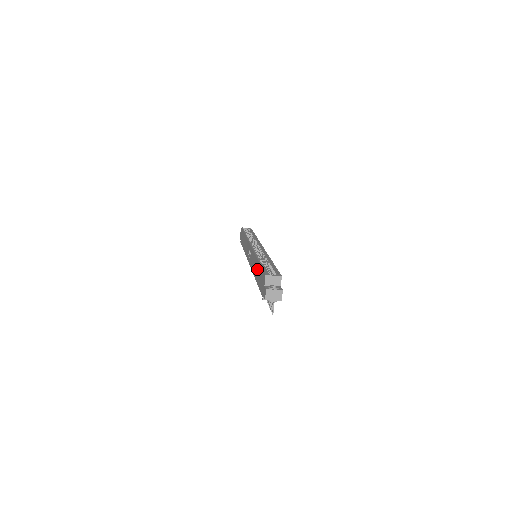
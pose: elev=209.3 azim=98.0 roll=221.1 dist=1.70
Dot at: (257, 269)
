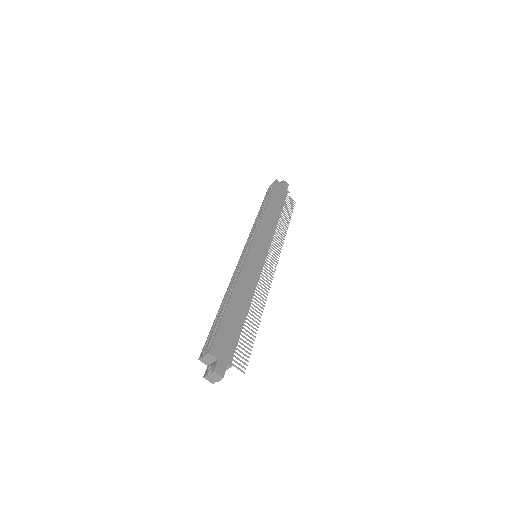
Dot at: occluded
